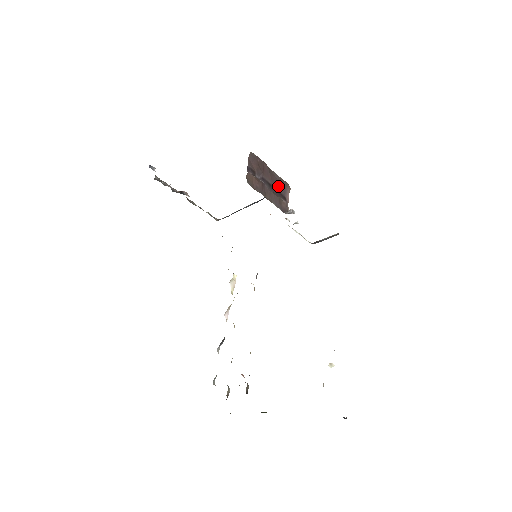
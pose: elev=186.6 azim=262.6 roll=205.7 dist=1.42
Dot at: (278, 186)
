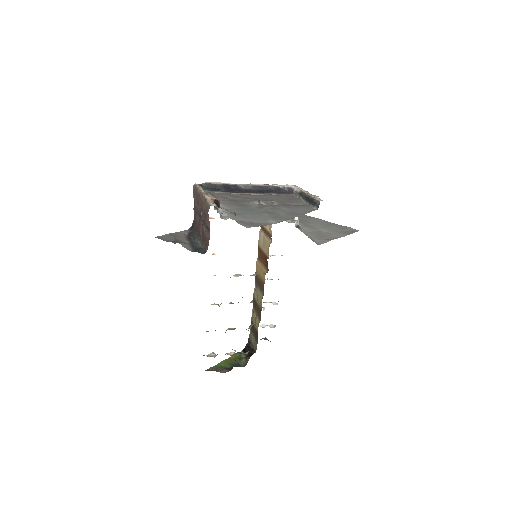
Dot at: occluded
